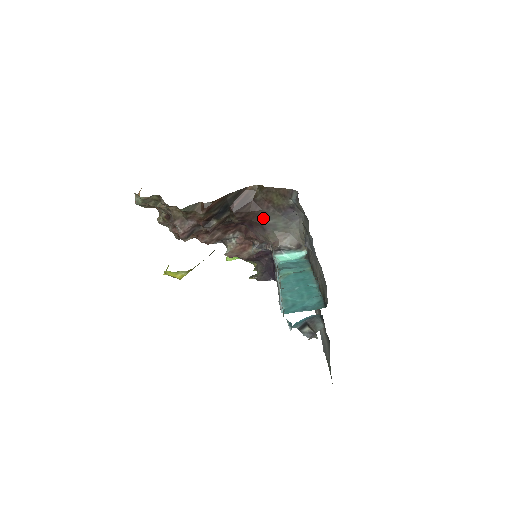
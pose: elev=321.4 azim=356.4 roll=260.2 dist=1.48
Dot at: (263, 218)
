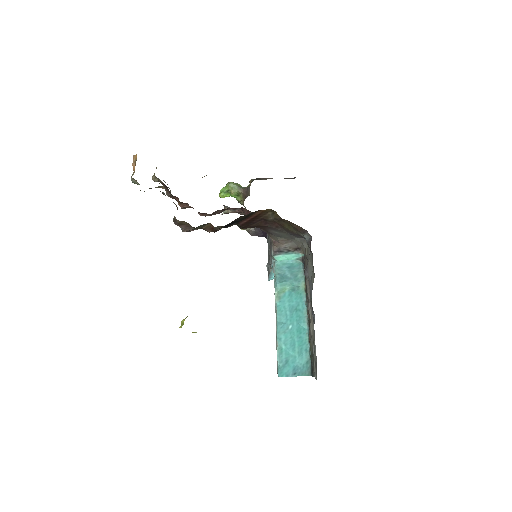
Dot at: (270, 229)
